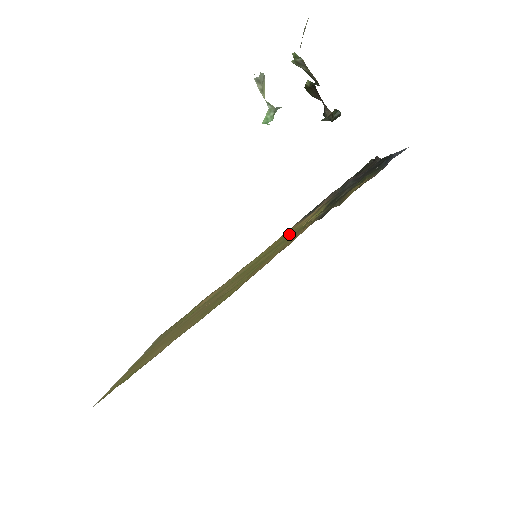
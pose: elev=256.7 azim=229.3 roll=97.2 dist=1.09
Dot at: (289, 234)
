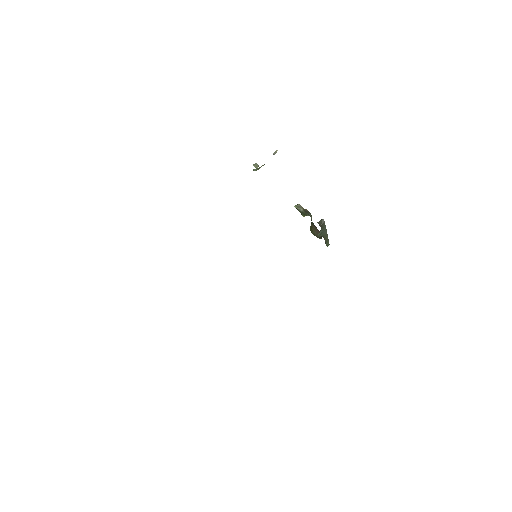
Dot at: occluded
